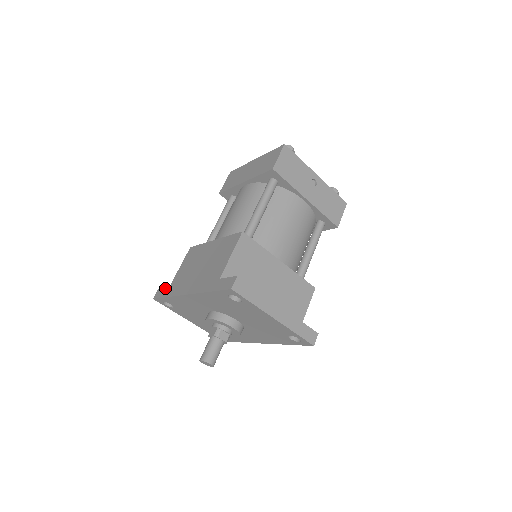
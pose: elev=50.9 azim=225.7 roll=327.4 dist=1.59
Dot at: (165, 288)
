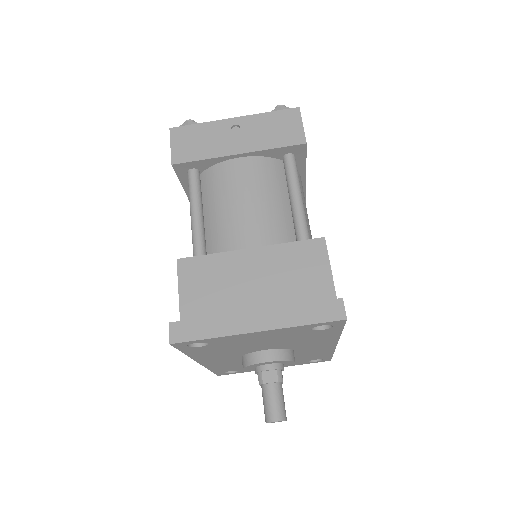
Dot at: occluded
